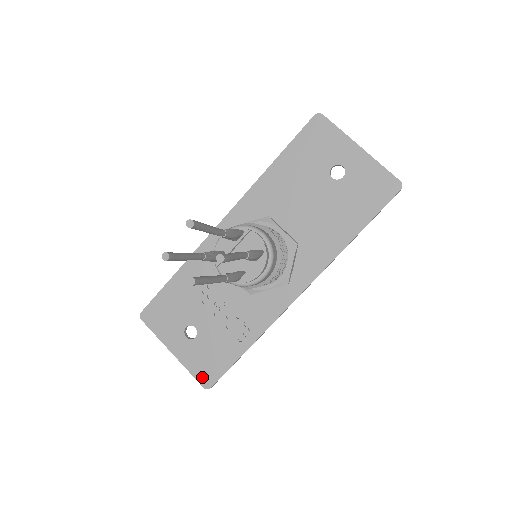
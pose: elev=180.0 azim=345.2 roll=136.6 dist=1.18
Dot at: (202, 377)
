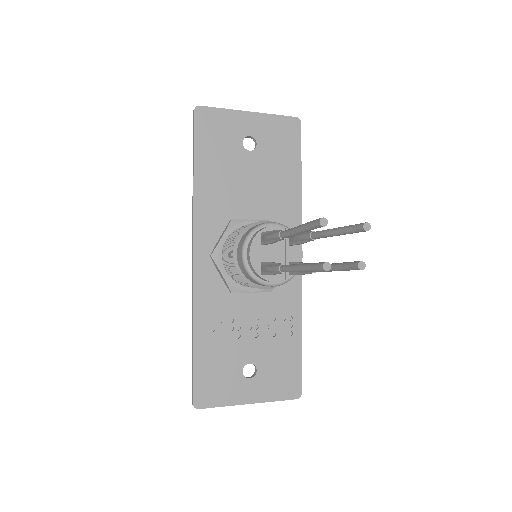
Dot at: (289, 393)
